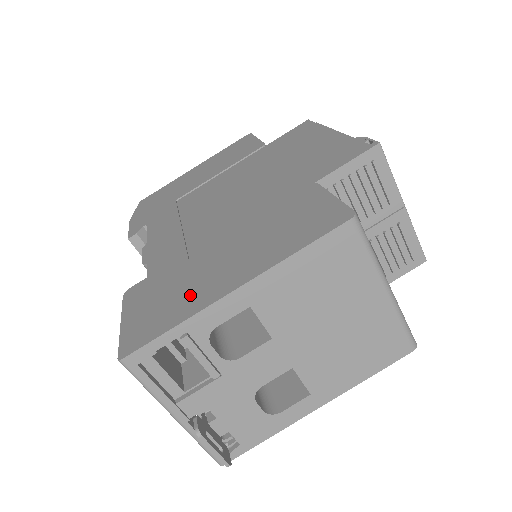
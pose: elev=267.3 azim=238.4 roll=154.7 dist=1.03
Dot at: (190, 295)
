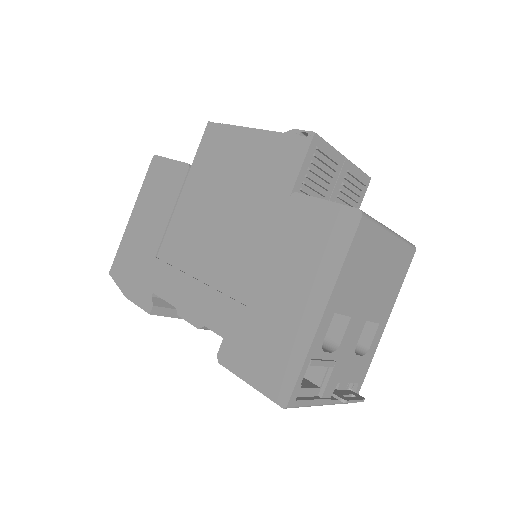
Dot at: (288, 334)
